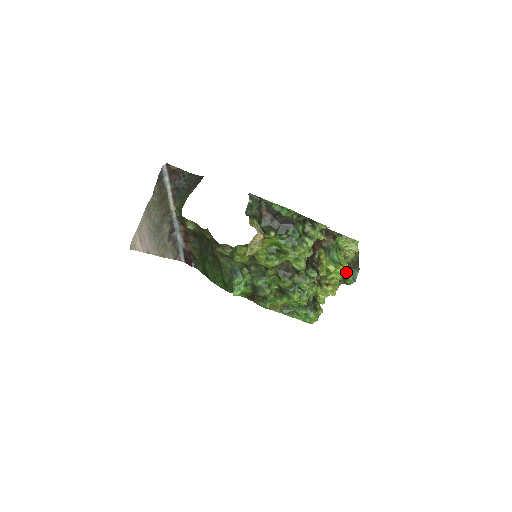
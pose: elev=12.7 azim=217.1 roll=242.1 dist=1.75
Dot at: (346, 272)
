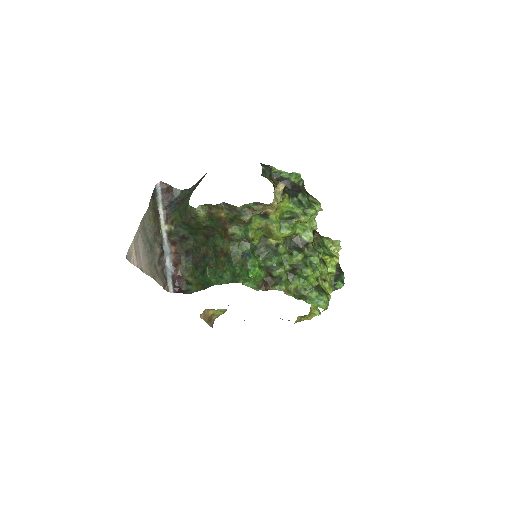
Dot at: (334, 277)
